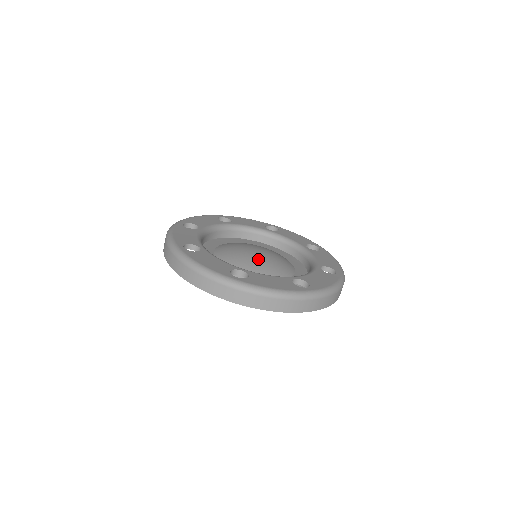
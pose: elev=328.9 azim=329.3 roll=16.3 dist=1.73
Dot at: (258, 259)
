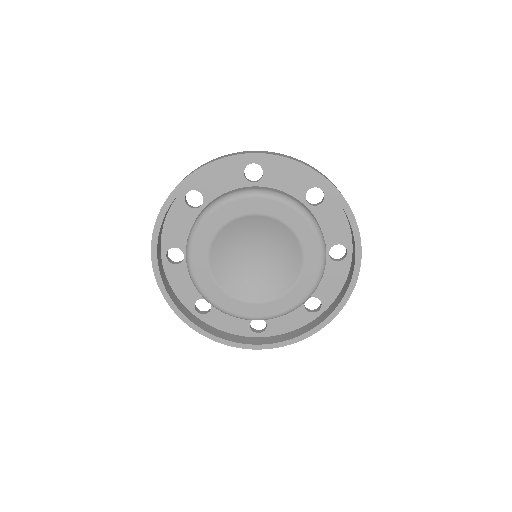
Dot at: occluded
